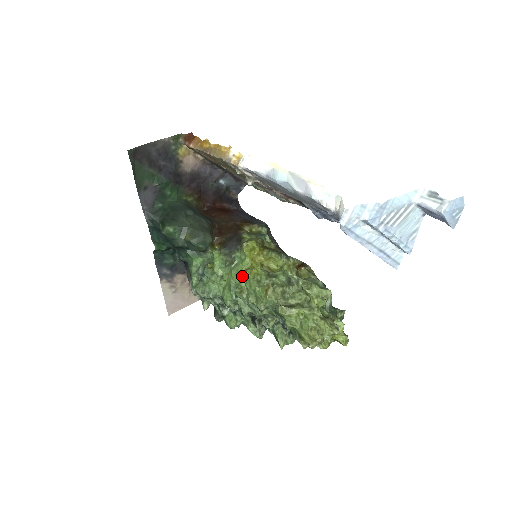
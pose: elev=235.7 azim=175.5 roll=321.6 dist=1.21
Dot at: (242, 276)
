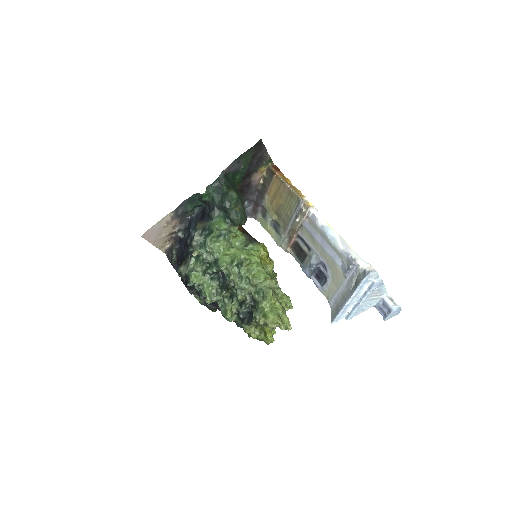
Dot at: (254, 257)
